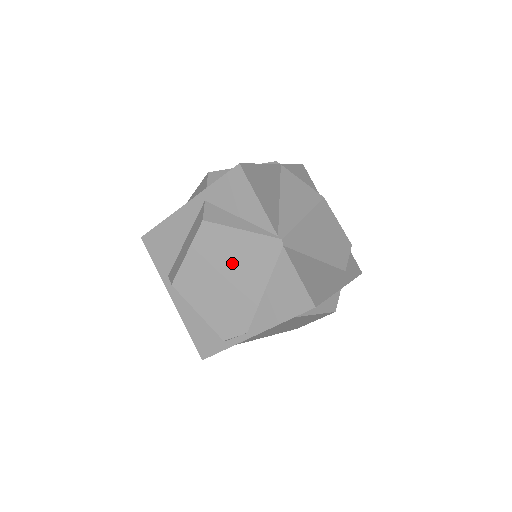
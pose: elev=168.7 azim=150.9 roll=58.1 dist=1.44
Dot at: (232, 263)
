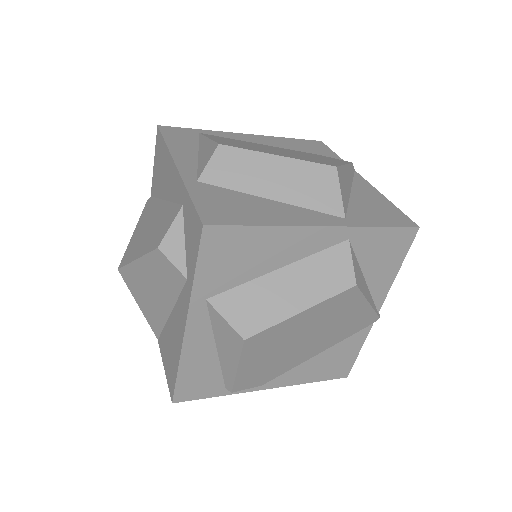
Dot at: (326, 329)
